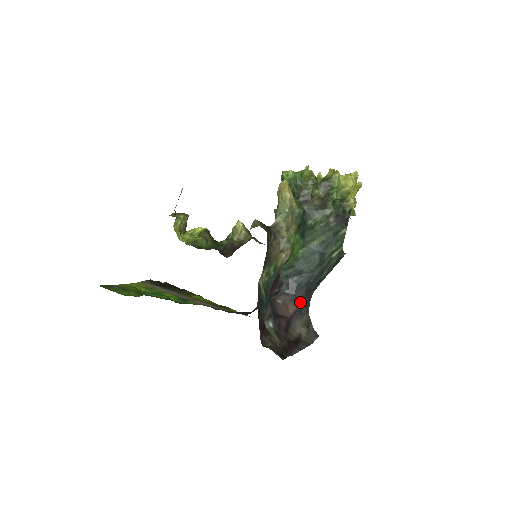
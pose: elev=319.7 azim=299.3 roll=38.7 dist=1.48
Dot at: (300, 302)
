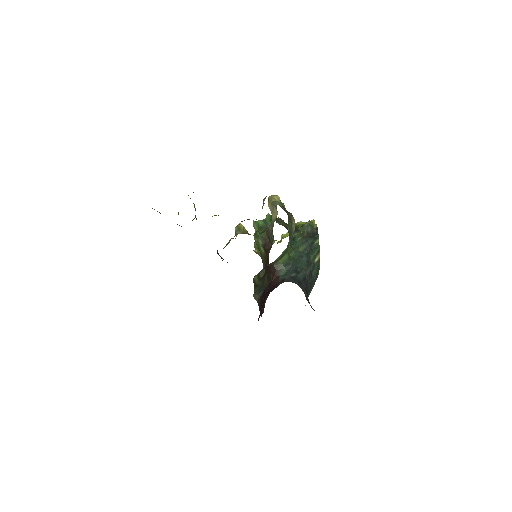
Dot at: (304, 293)
